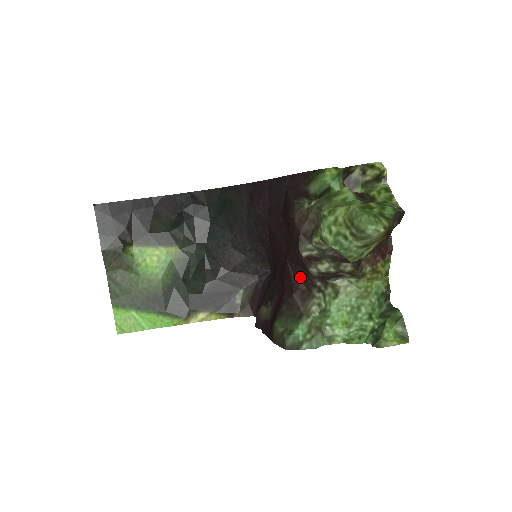
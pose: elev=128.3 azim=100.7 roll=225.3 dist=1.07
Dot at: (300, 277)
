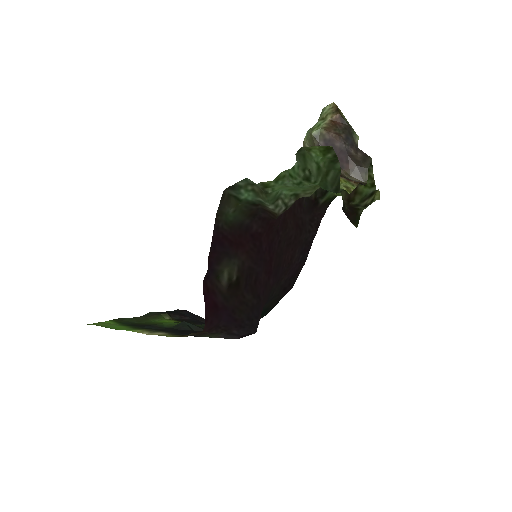
Dot at: (277, 218)
